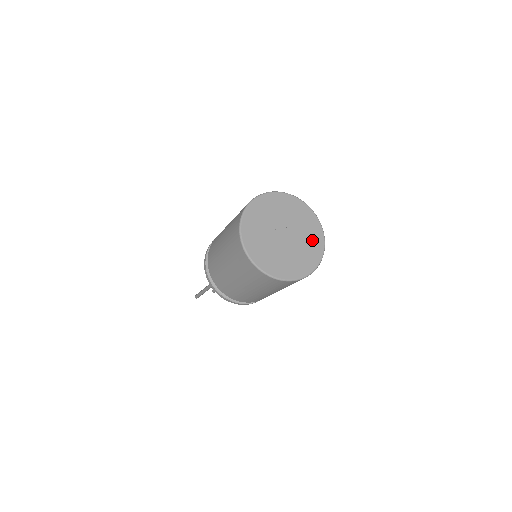
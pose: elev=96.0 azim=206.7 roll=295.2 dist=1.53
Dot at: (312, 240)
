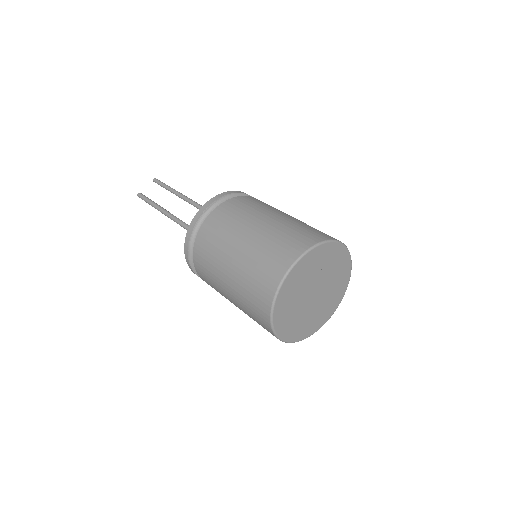
Dot at: (331, 302)
